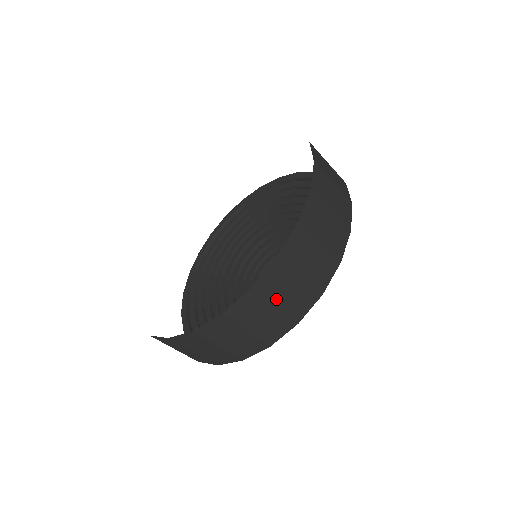
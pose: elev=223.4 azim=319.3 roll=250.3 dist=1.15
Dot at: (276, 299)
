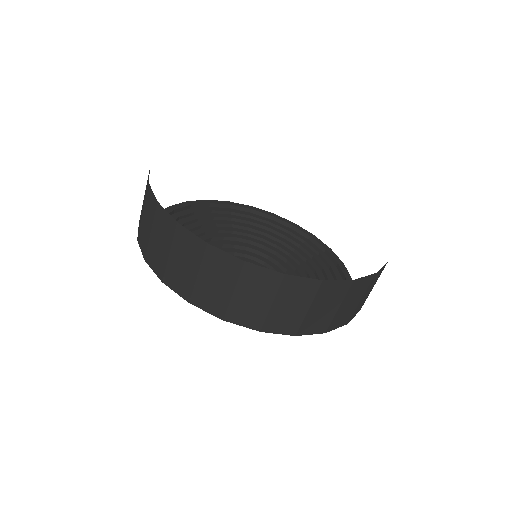
Dot at: (205, 272)
